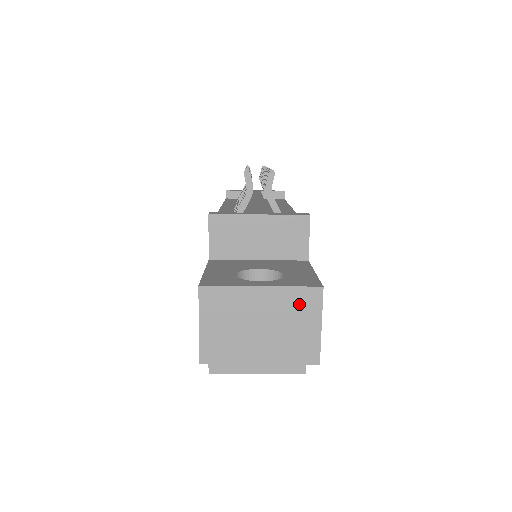
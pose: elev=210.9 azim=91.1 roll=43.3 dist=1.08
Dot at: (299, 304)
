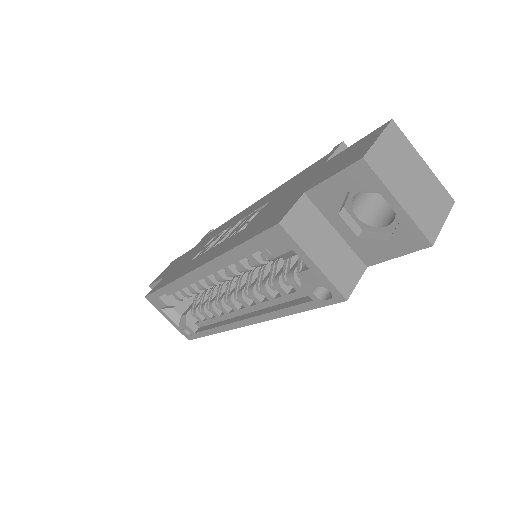
Dot at: (439, 195)
